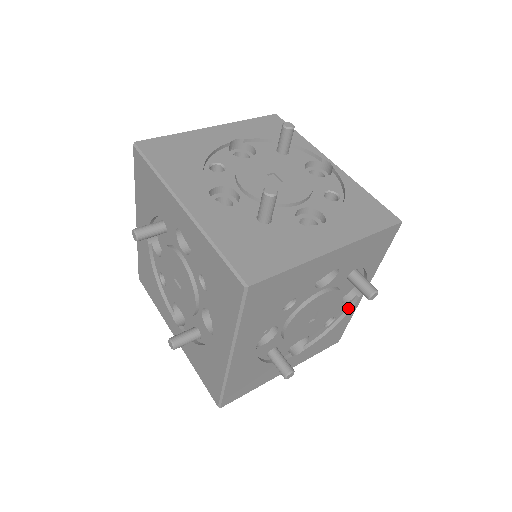
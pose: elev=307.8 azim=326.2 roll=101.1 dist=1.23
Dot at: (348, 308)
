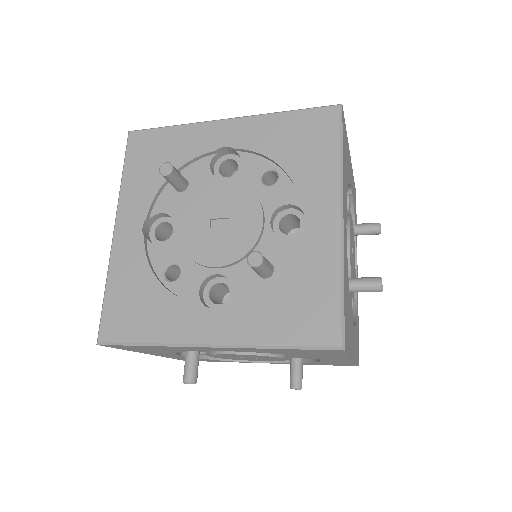
Dot at: (354, 296)
